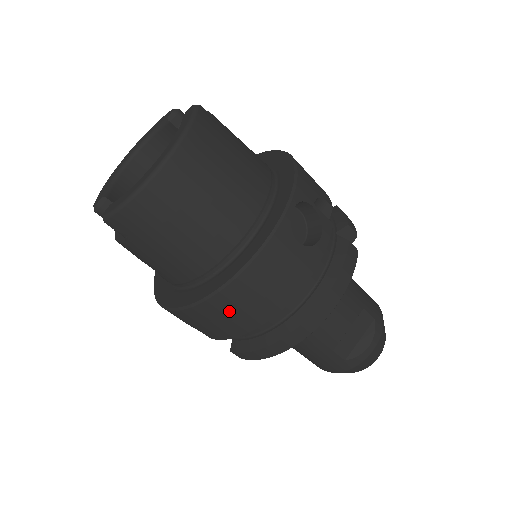
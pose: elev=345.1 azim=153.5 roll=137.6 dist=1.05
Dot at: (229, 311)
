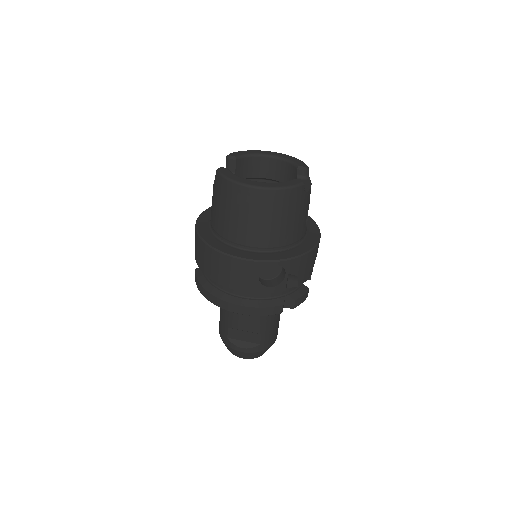
Dot at: (207, 258)
